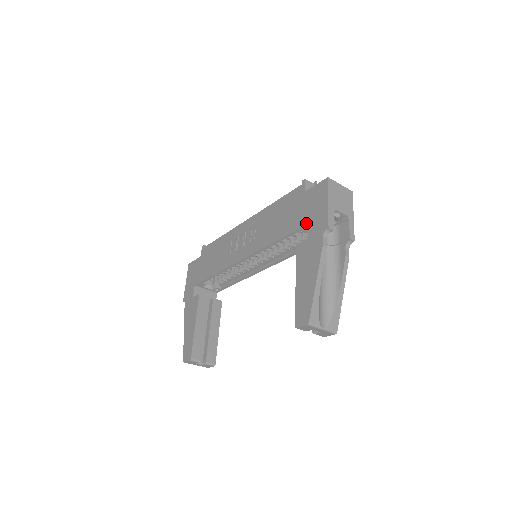
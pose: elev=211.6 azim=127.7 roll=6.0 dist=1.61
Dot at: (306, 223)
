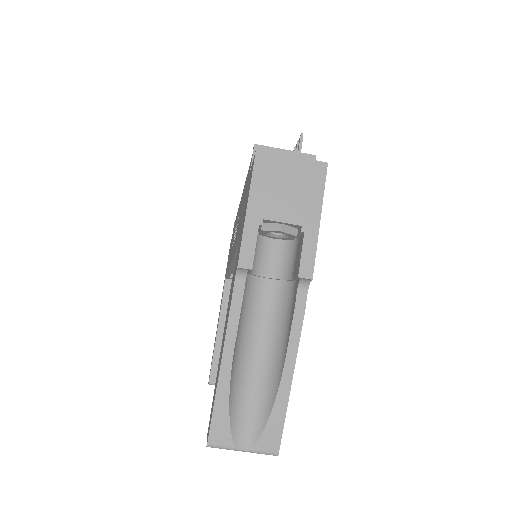
Dot at: occluded
